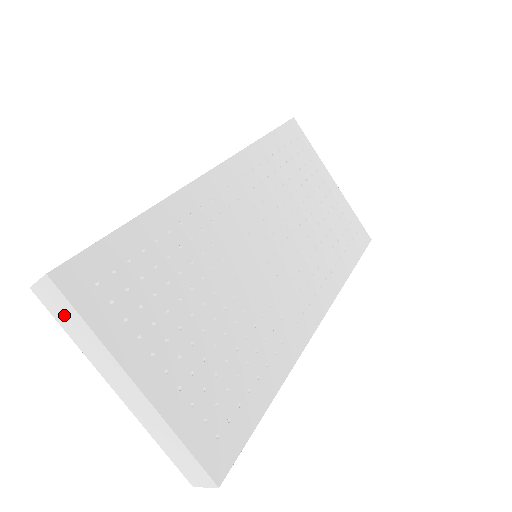
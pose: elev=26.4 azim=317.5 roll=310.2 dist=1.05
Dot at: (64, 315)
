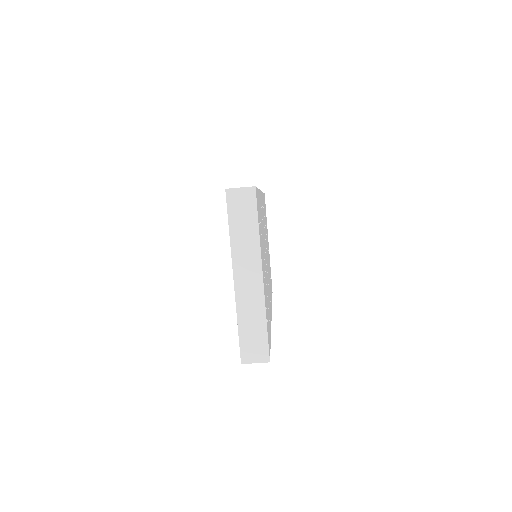
Dot at: (241, 215)
